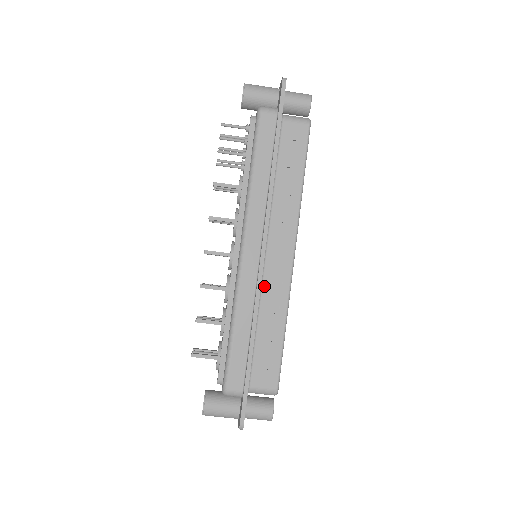
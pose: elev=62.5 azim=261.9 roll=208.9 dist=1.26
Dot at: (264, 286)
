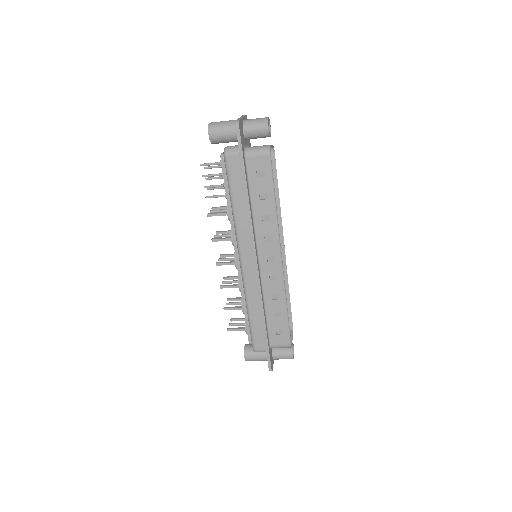
Dot at: (264, 283)
